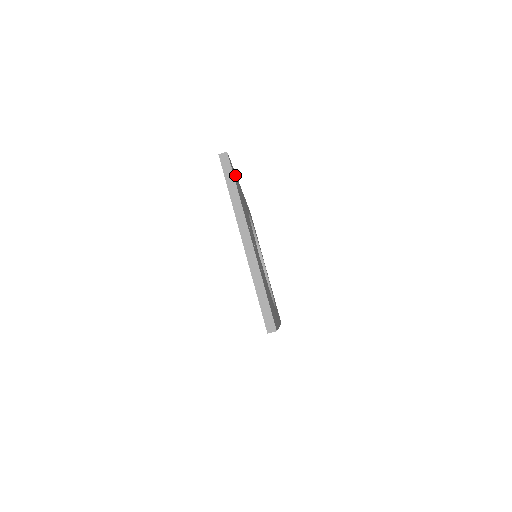
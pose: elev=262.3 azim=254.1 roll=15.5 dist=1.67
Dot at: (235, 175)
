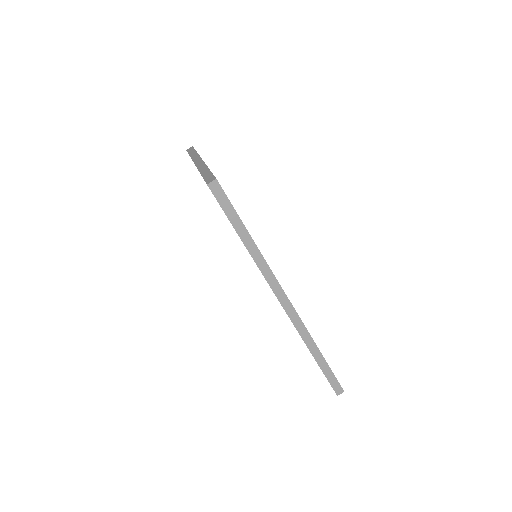
Dot at: occluded
